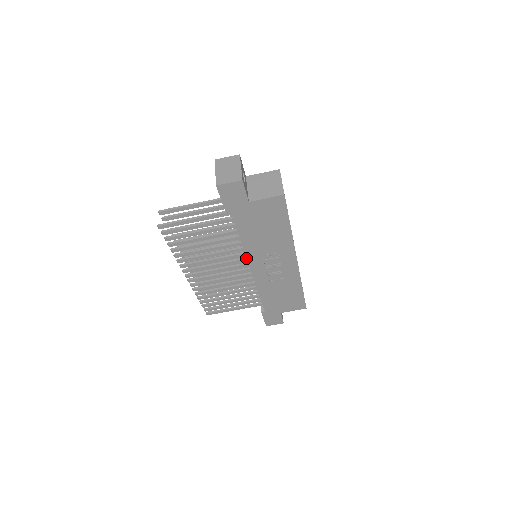
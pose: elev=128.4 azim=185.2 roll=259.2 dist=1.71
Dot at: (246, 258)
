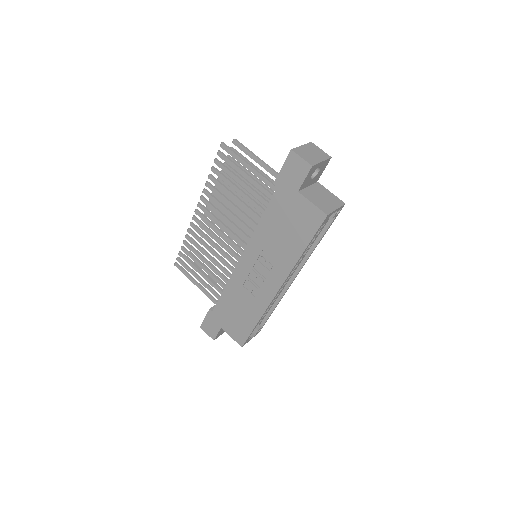
Dot at: occluded
